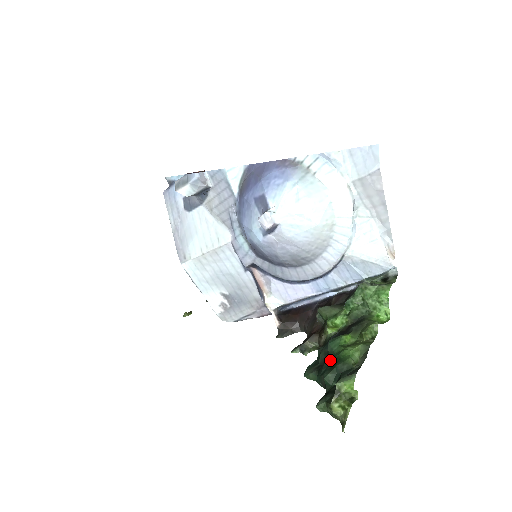
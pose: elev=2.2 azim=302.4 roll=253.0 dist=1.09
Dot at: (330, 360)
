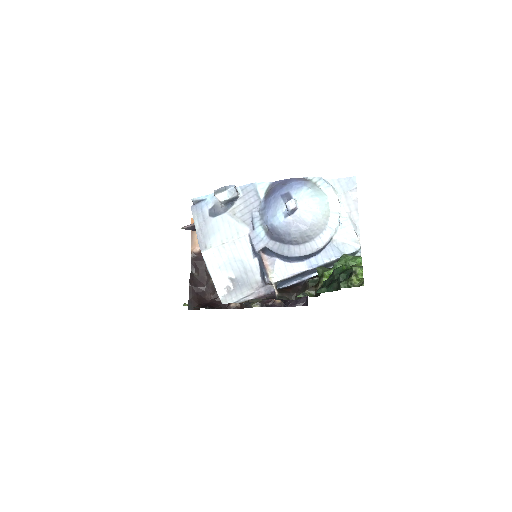
Dot at: (336, 279)
